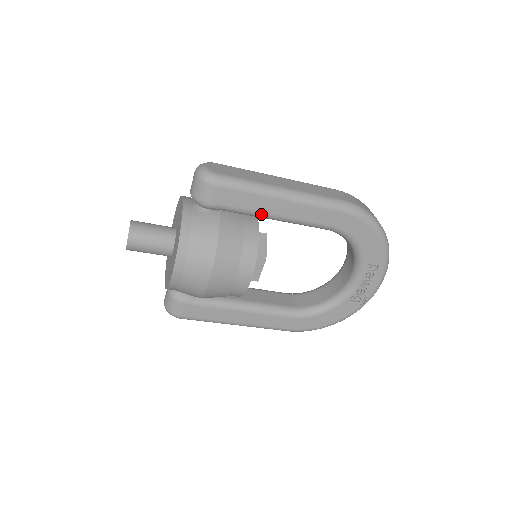
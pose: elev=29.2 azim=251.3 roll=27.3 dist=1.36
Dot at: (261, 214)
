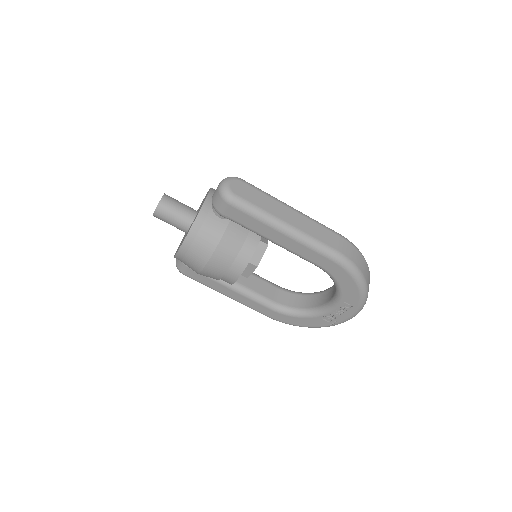
Dot at: (262, 236)
